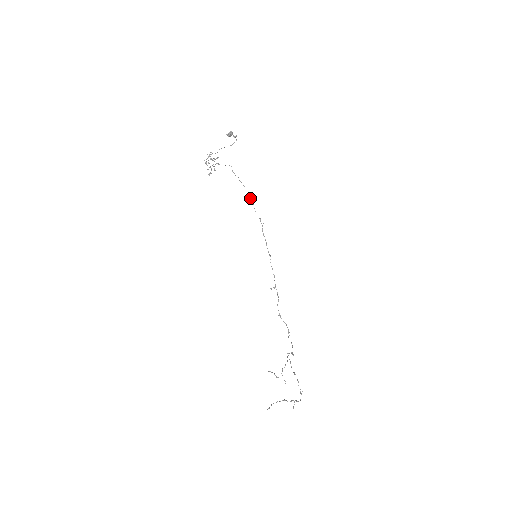
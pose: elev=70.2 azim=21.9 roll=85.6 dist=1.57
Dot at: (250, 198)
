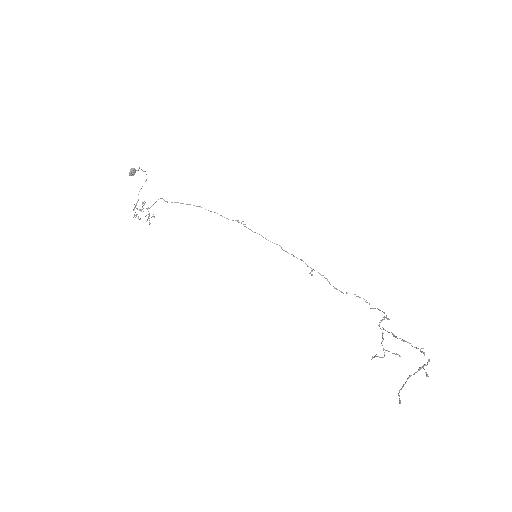
Dot at: occluded
